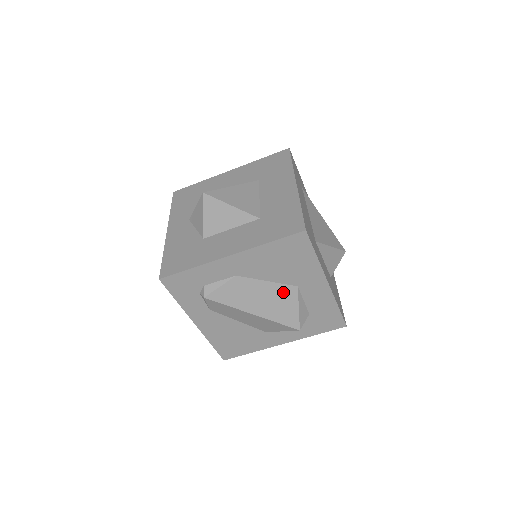
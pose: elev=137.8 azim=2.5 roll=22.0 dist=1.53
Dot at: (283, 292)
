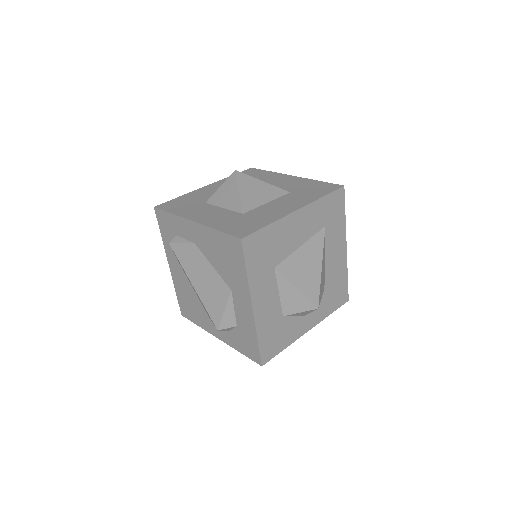
Dot at: (220, 286)
